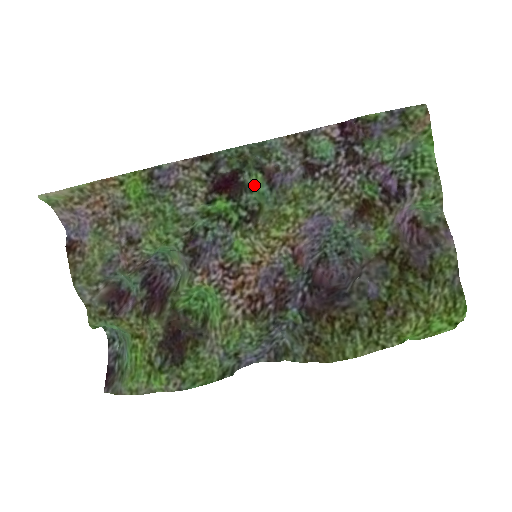
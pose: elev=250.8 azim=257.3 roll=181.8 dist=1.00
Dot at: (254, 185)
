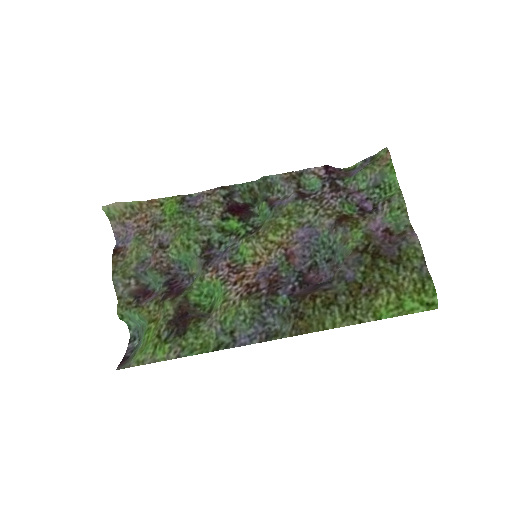
Dot at: (260, 211)
